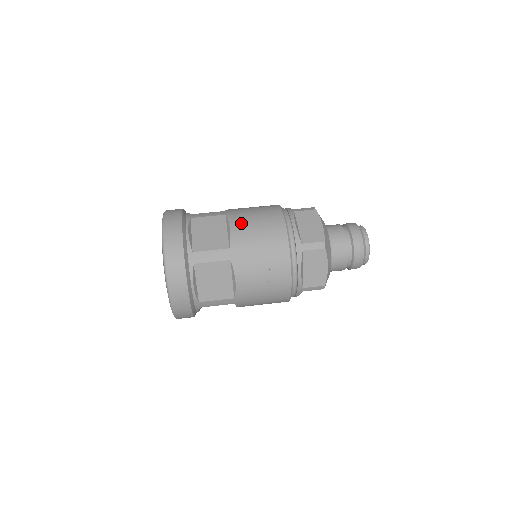
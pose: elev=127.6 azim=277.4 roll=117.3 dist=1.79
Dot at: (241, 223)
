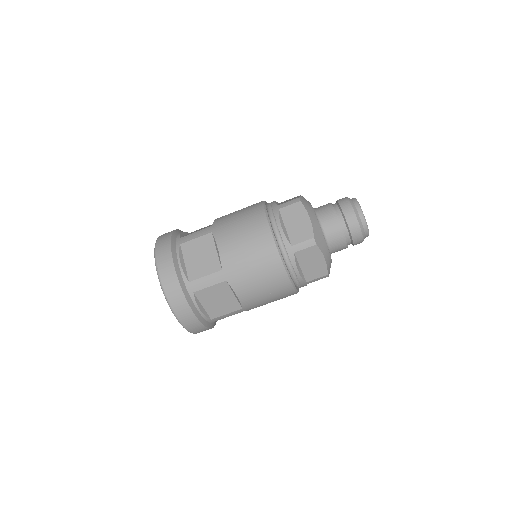
Dot at: (227, 240)
